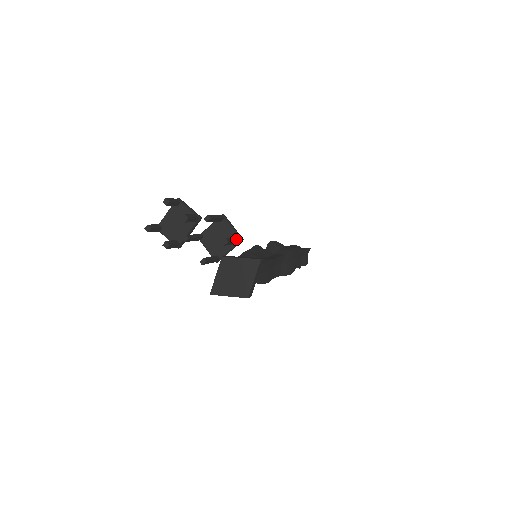
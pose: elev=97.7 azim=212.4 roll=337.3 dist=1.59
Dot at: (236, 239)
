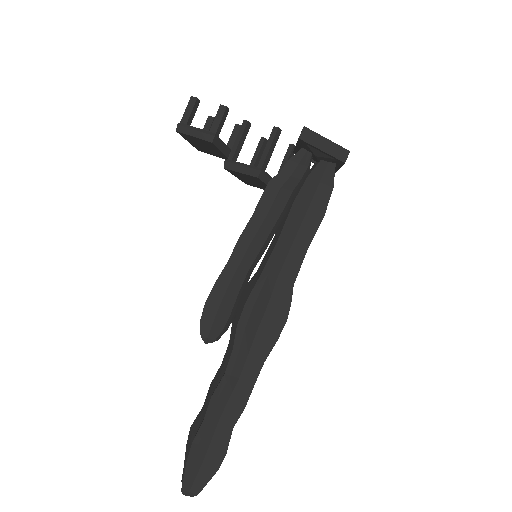
Dot at: occluded
